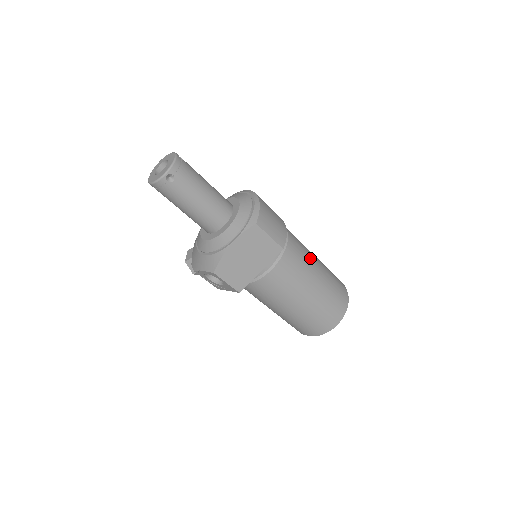
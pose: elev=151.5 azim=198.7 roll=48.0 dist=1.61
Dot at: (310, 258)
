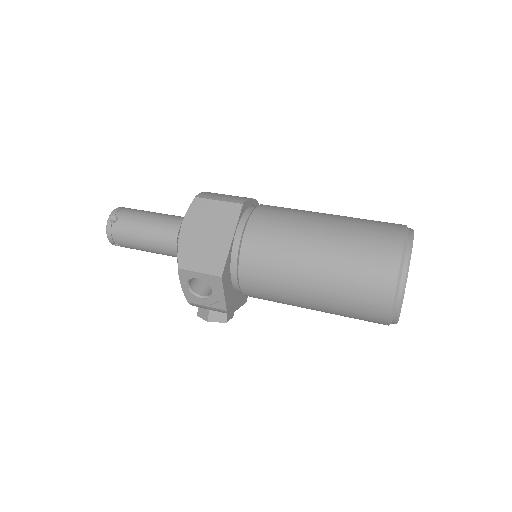
Dot at: (307, 211)
